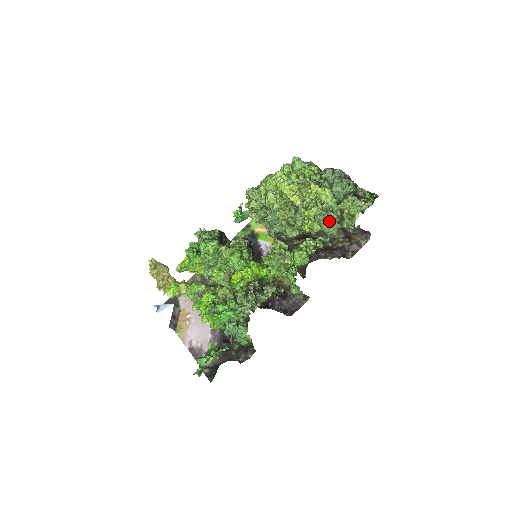
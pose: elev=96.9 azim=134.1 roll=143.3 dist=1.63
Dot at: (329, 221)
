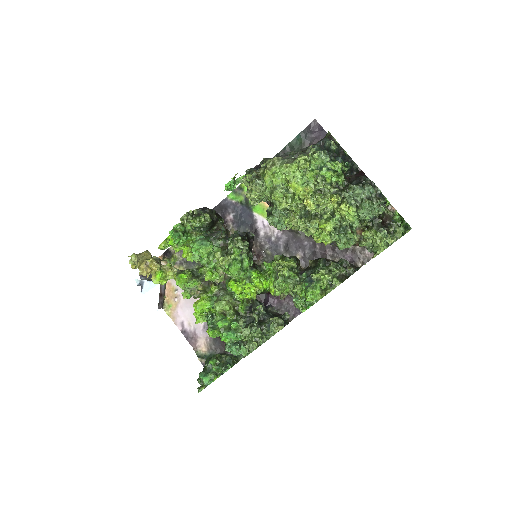
Dot at: (347, 243)
